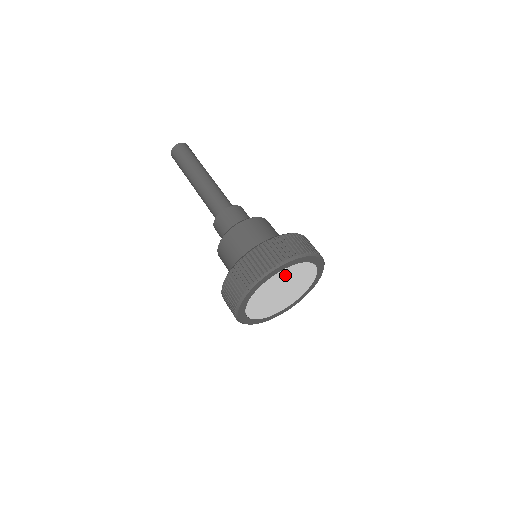
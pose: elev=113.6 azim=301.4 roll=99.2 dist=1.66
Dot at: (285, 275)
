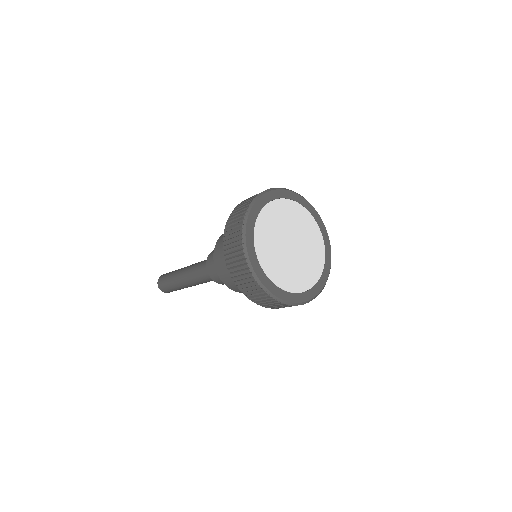
Dot at: (287, 212)
